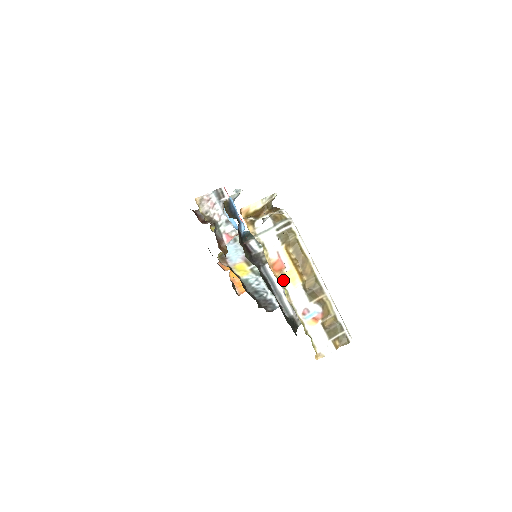
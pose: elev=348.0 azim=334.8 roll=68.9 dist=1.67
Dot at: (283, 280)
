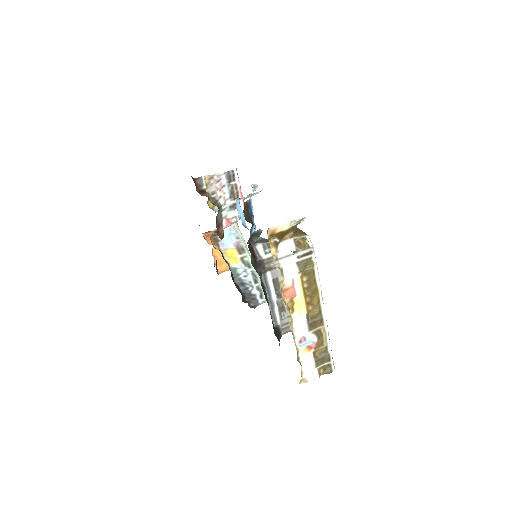
Dot at: (291, 307)
